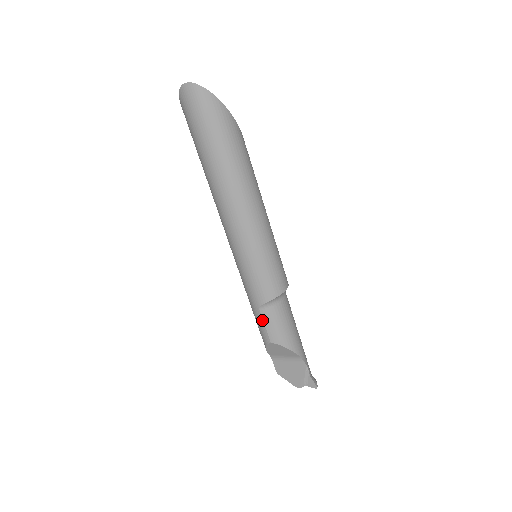
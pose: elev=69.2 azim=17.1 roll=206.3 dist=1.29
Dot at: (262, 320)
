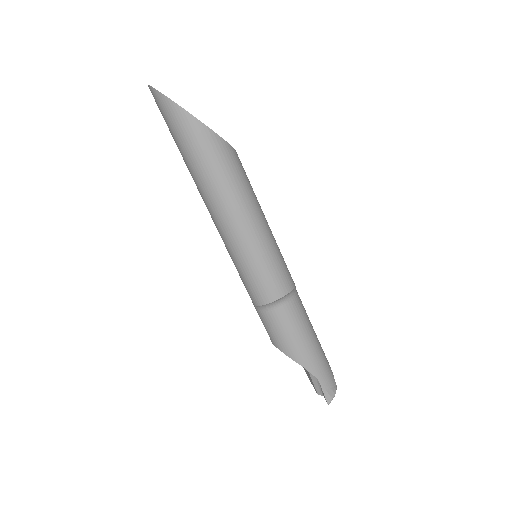
Dot at: (261, 320)
